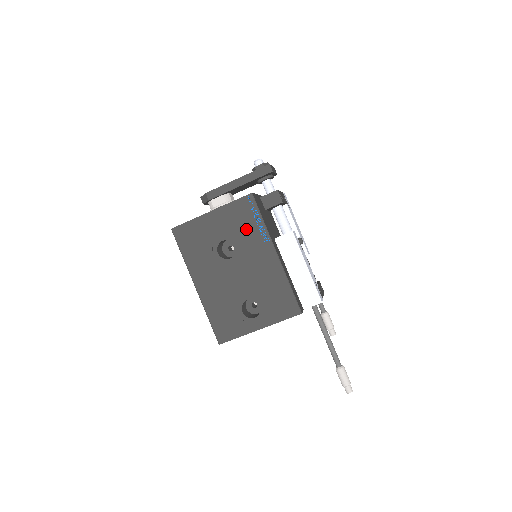
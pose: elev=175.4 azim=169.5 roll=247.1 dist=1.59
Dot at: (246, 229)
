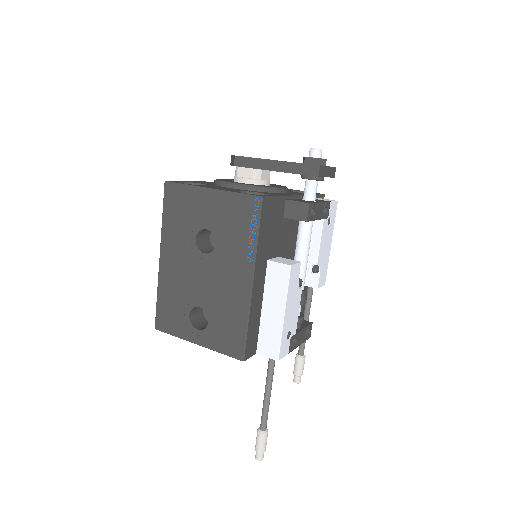
Dot at: (235, 233)
